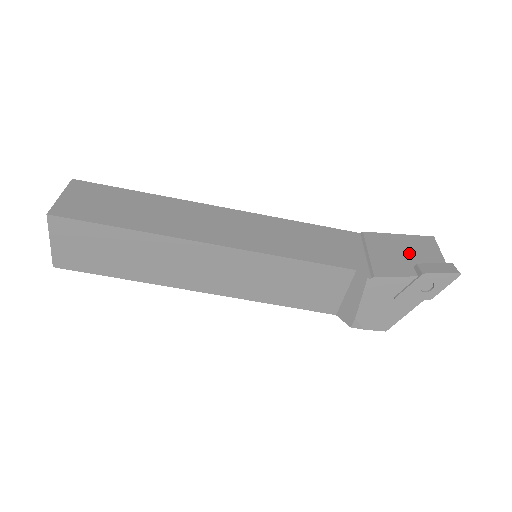
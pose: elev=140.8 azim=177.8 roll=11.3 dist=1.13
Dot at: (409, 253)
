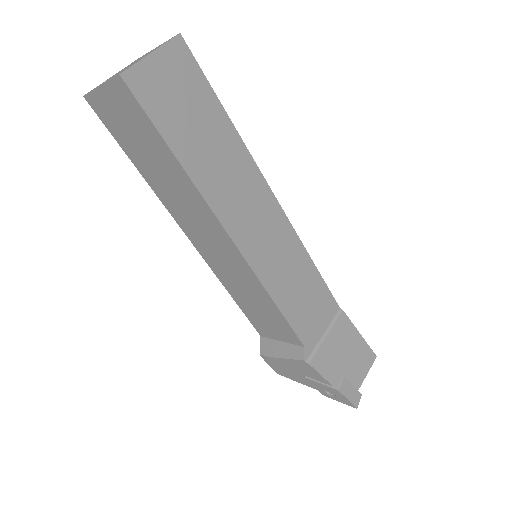
Dot at: (349, 360)
